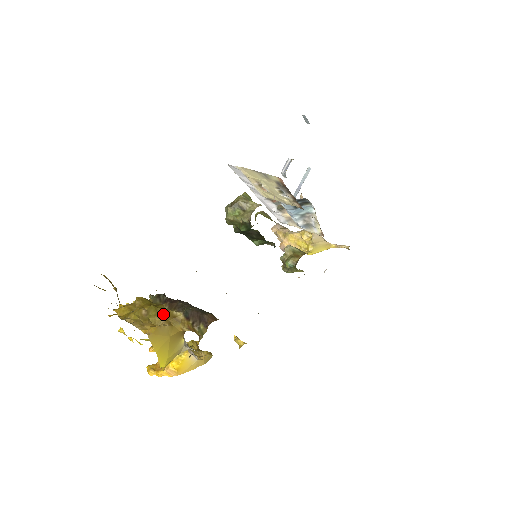
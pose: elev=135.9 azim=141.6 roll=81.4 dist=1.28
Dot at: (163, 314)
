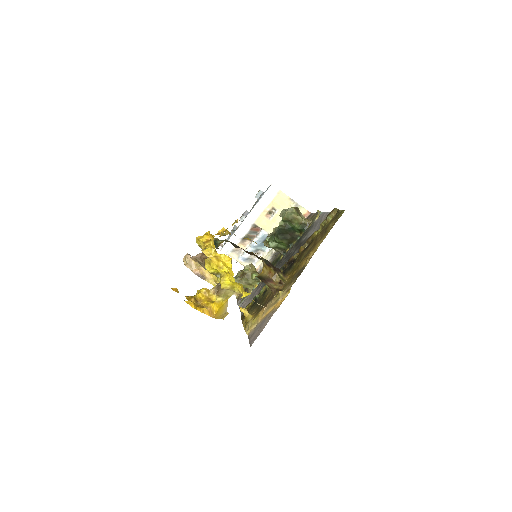
Dot at: occluded
